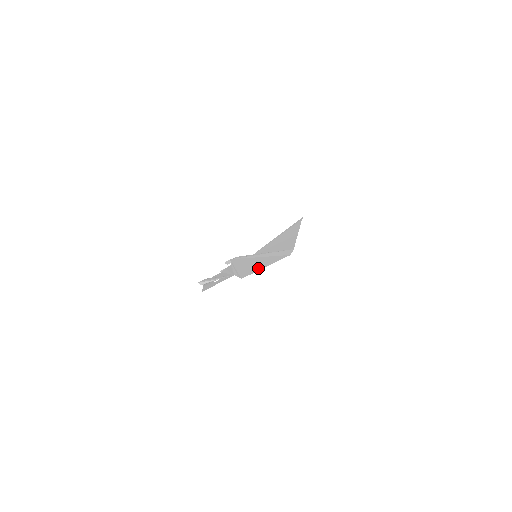
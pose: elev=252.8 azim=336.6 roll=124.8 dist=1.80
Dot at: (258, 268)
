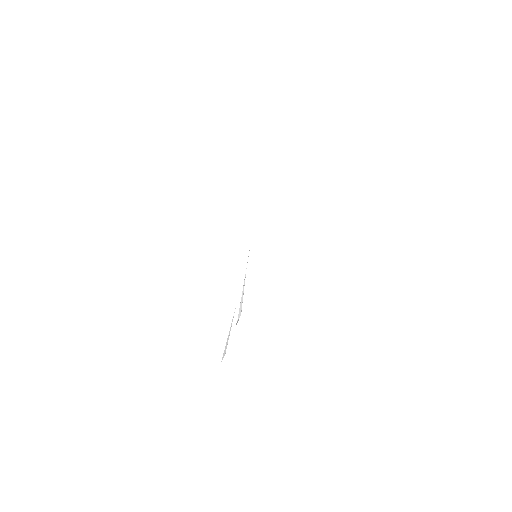
Dot at: occluded
